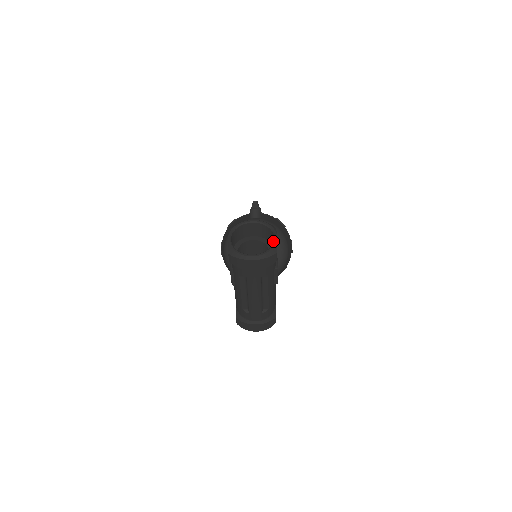
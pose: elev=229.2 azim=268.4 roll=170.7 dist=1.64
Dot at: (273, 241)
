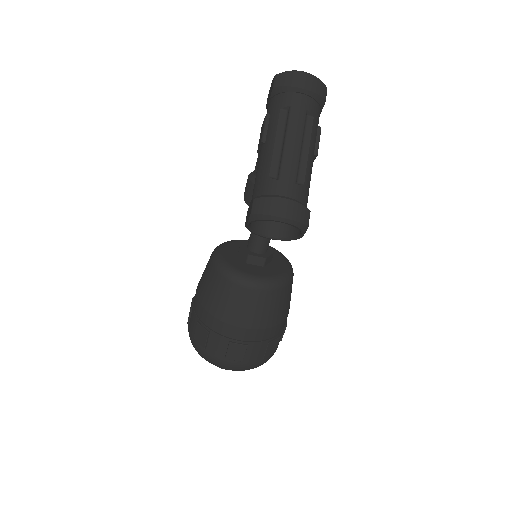
Dot at: occluded
